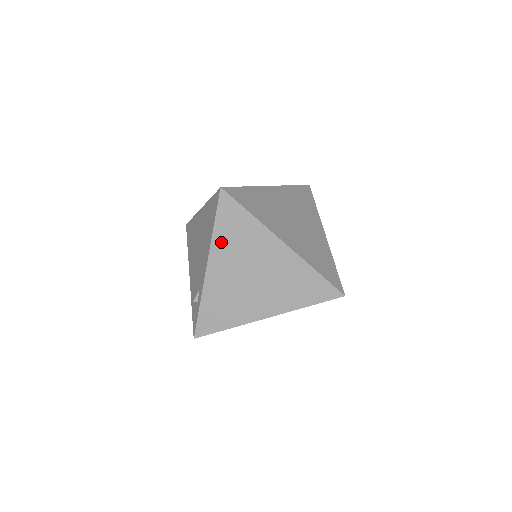
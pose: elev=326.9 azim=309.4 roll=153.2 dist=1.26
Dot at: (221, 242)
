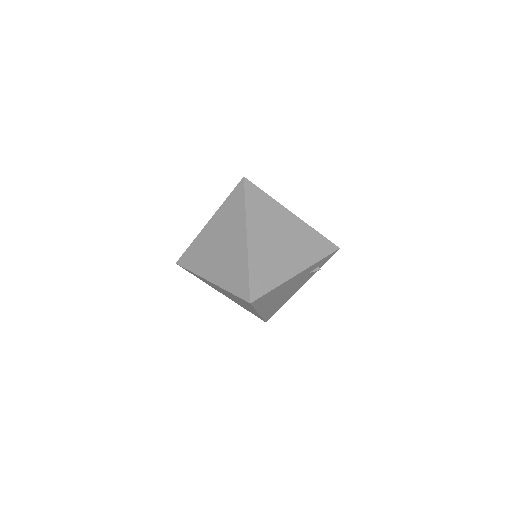
Dot at: (223, 211)
